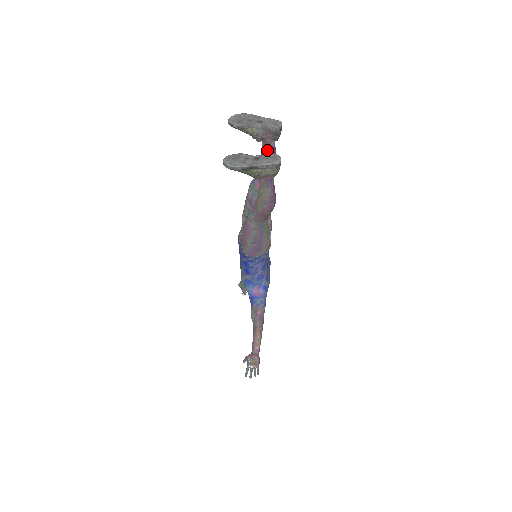
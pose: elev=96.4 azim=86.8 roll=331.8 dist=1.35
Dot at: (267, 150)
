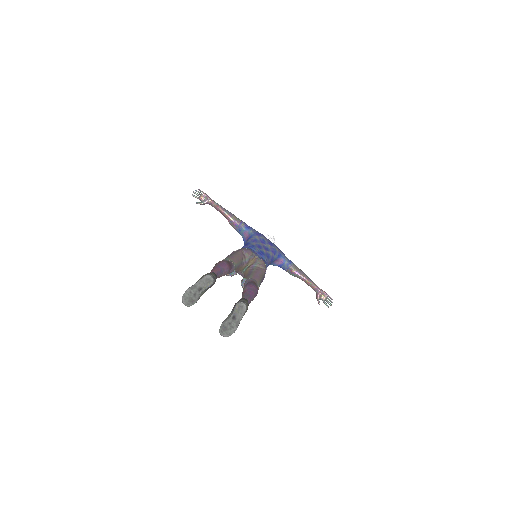
Dot at: occluded
